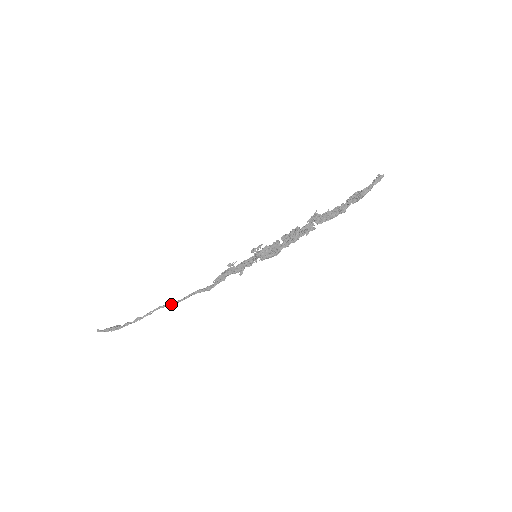
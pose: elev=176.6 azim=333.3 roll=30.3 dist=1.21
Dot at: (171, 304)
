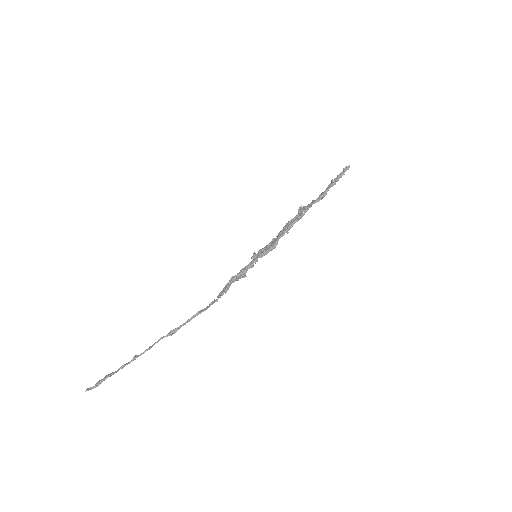
Dot at: (173, 330)
